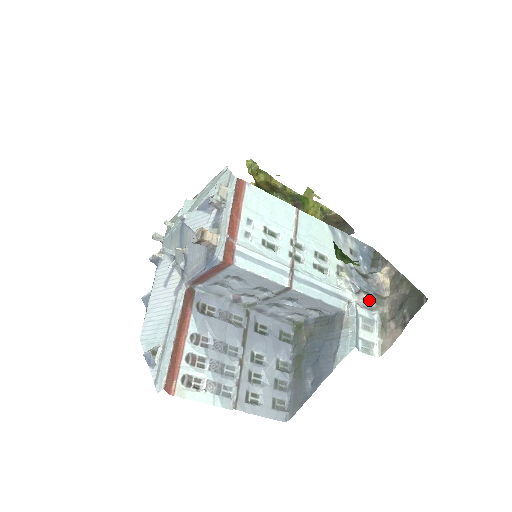
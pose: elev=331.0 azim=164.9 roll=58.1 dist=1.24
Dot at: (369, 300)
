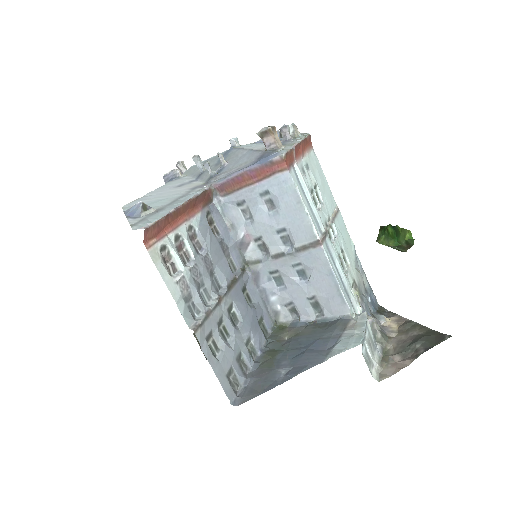
Dot at: (376, 326)
